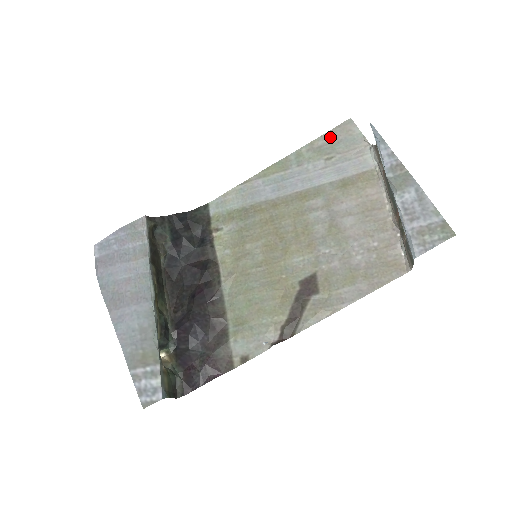
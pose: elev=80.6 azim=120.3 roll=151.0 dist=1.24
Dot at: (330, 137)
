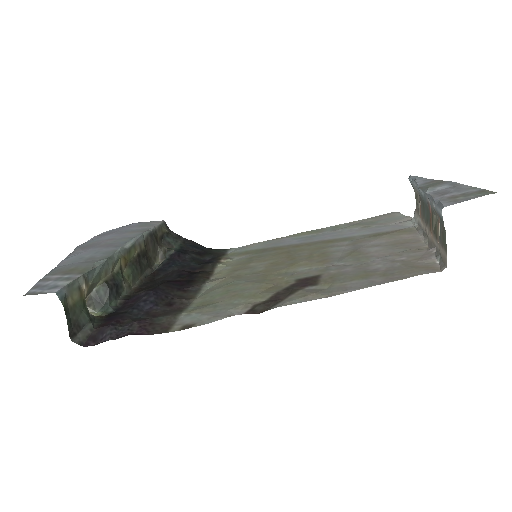
Dot at: (371, 219)
